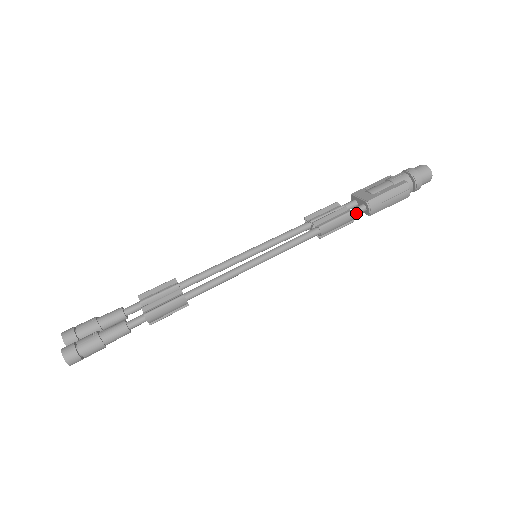
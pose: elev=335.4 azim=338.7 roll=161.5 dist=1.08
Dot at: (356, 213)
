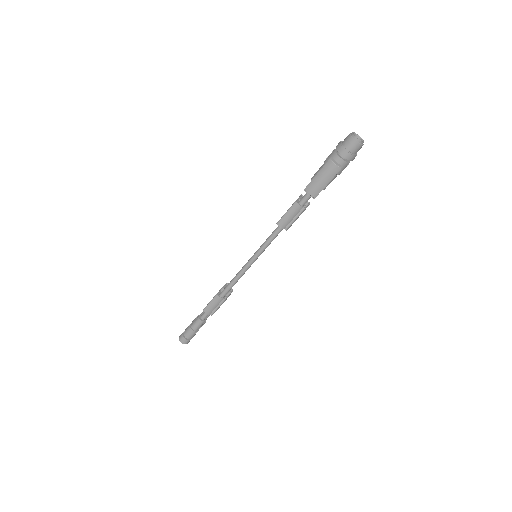
Dot at: (303, 201)
